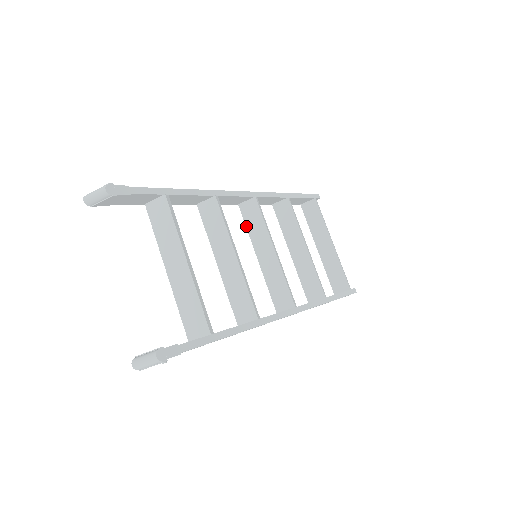
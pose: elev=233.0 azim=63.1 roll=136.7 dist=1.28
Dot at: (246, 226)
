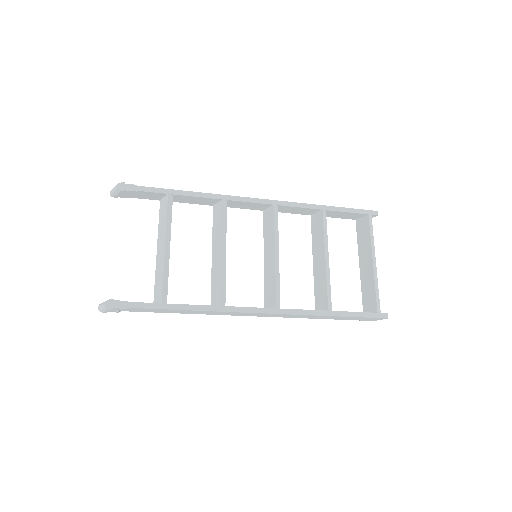
Dot at: (263, 230)
